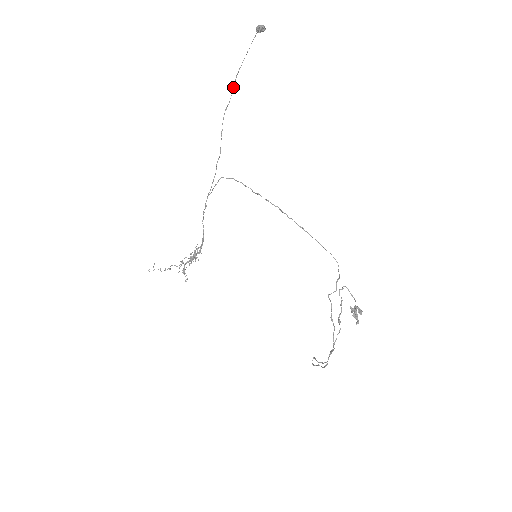
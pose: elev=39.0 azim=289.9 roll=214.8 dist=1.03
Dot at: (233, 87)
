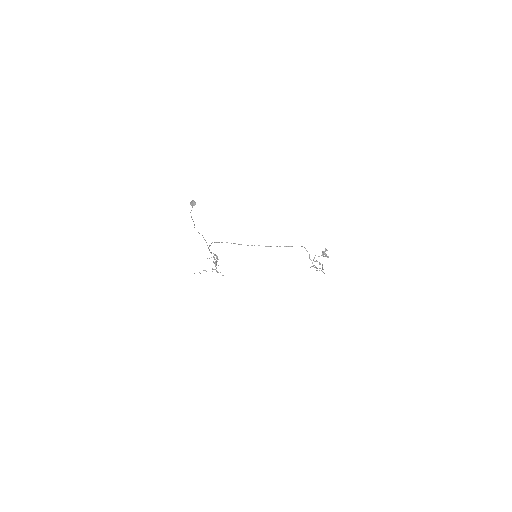
Dot at: occluded
